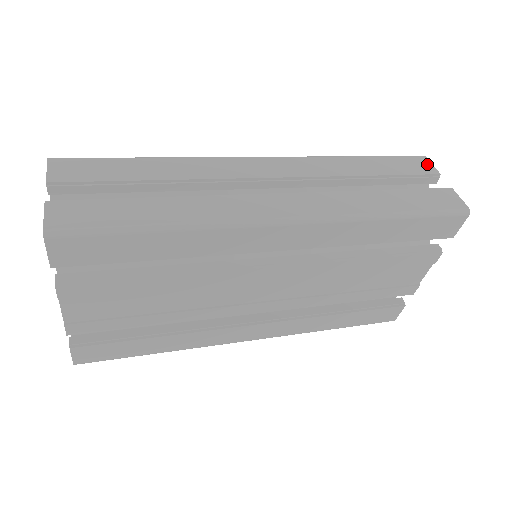
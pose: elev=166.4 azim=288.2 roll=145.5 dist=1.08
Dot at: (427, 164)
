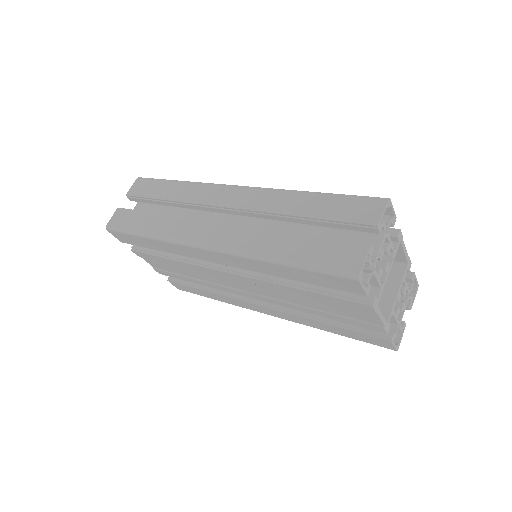
Dot at: (377, 211)
